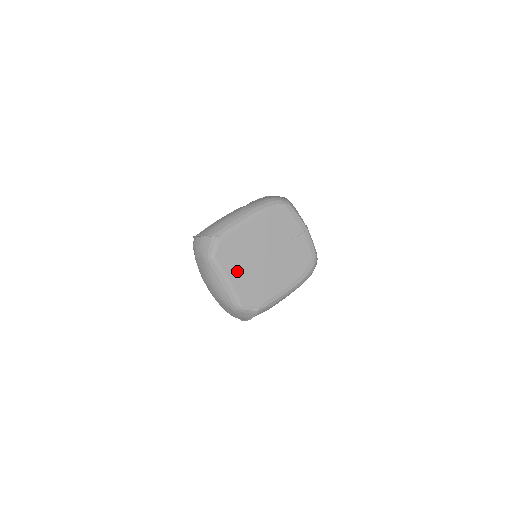
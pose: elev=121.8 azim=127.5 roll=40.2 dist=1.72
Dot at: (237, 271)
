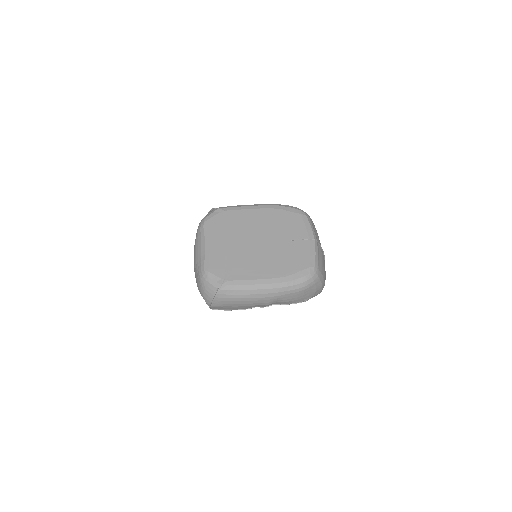
Dot at: (221, 241)
